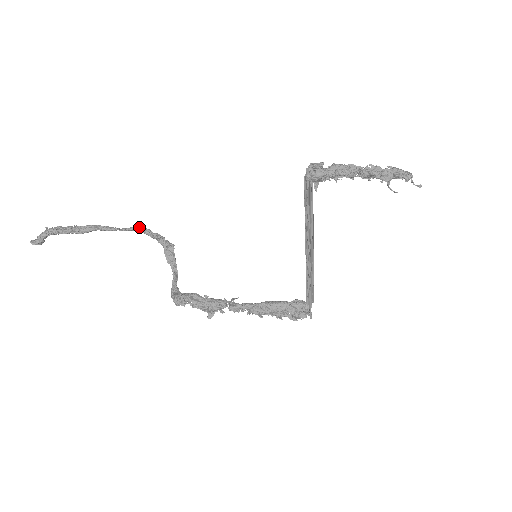
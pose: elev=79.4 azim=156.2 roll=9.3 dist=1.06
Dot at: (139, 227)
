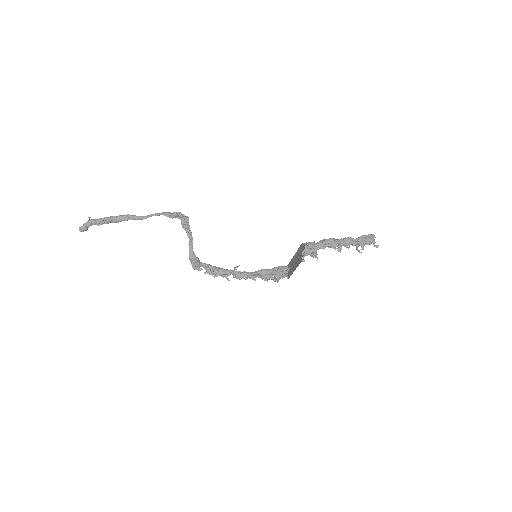
Dot at: (163, 213)
